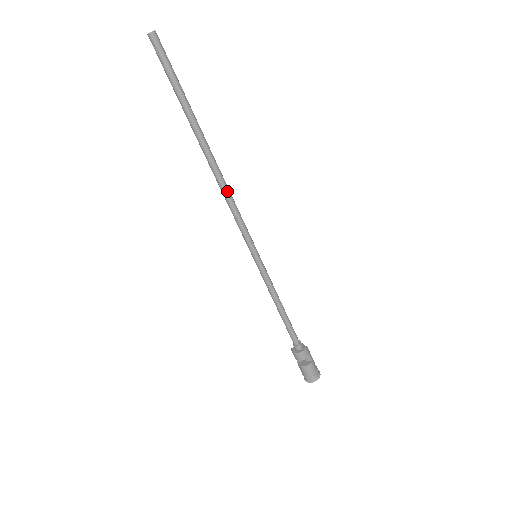
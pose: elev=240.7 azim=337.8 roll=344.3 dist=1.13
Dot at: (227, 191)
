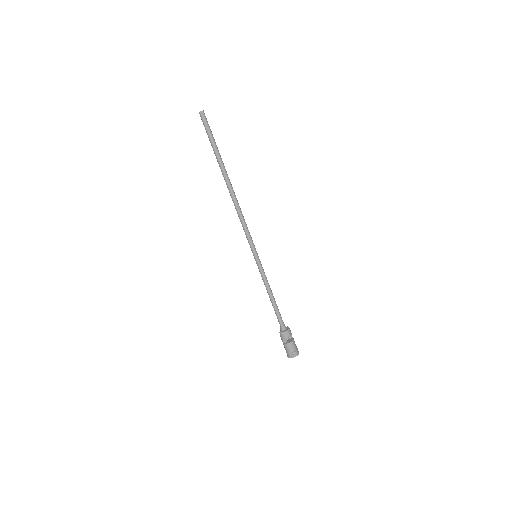
Dot at: (240, 209)
